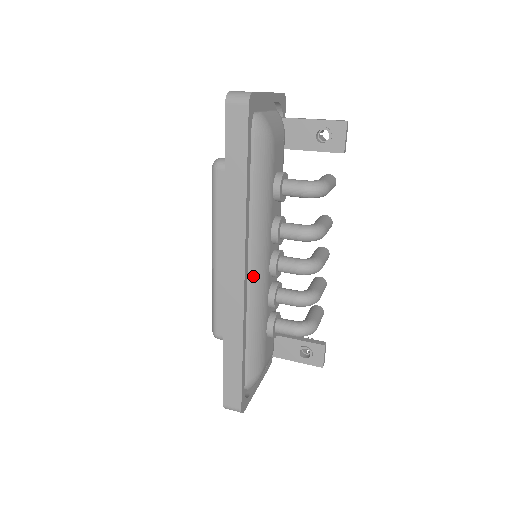
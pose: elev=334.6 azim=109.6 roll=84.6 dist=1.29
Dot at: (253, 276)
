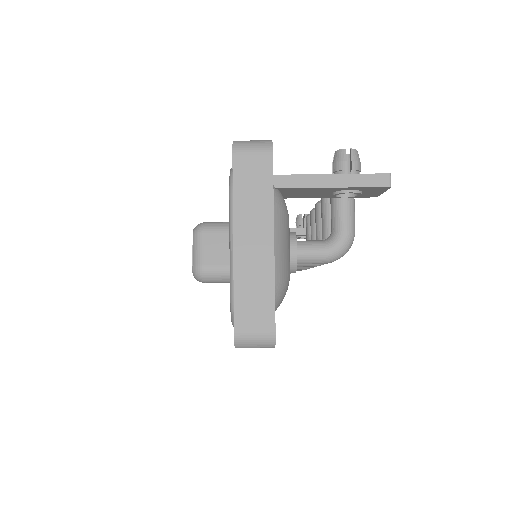
Dot at: occluded
